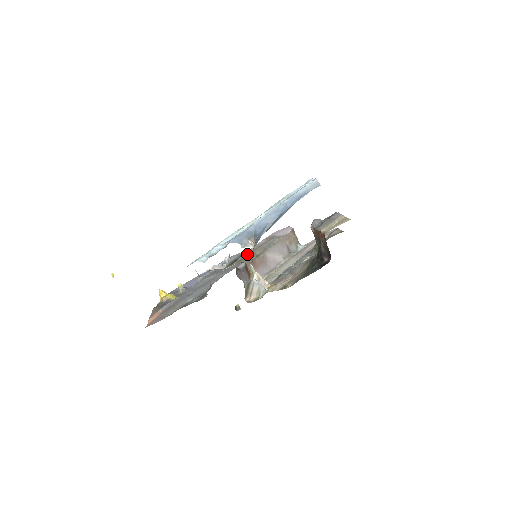
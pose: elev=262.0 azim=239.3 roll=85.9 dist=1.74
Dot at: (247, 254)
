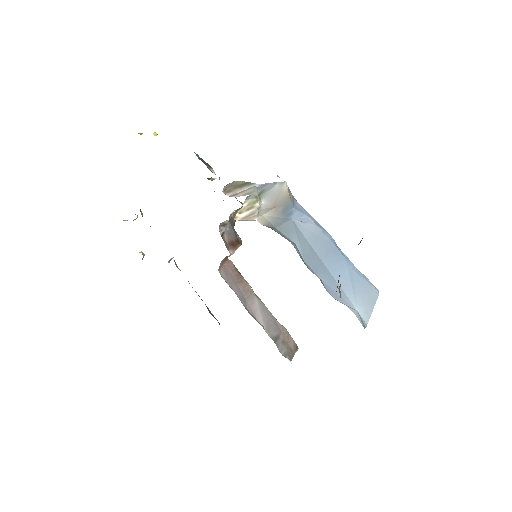
Dot at: occluded
